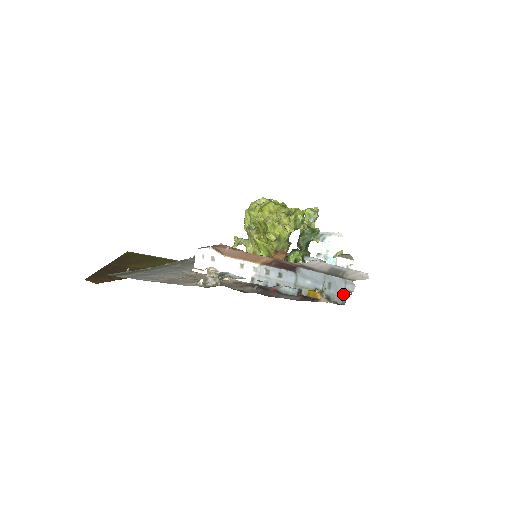
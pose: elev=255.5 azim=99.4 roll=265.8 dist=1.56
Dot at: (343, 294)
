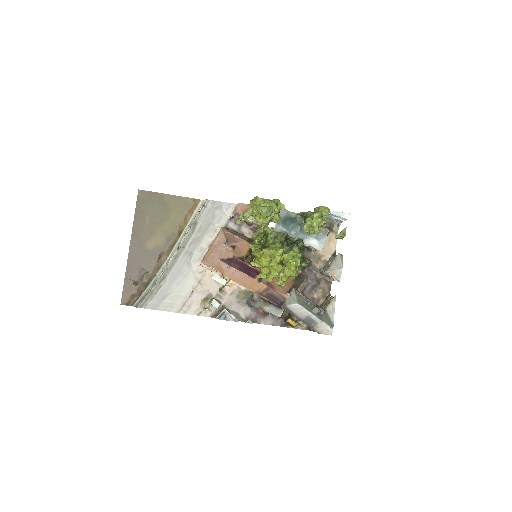
Dot at: occluded
